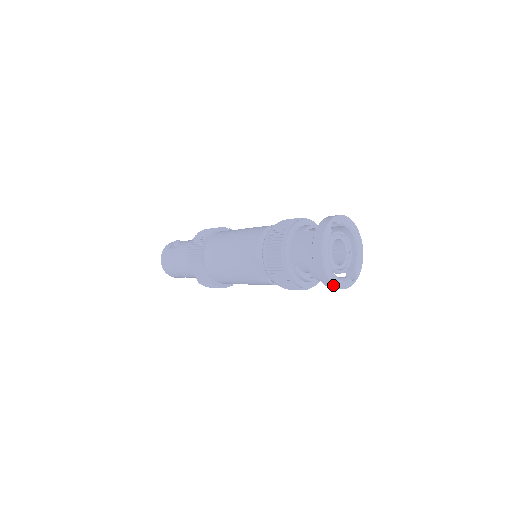
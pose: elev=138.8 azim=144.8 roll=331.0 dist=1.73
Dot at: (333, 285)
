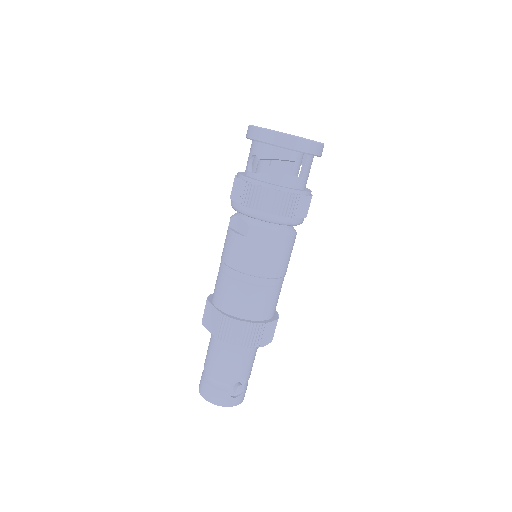
Dot at: (270, 132)
